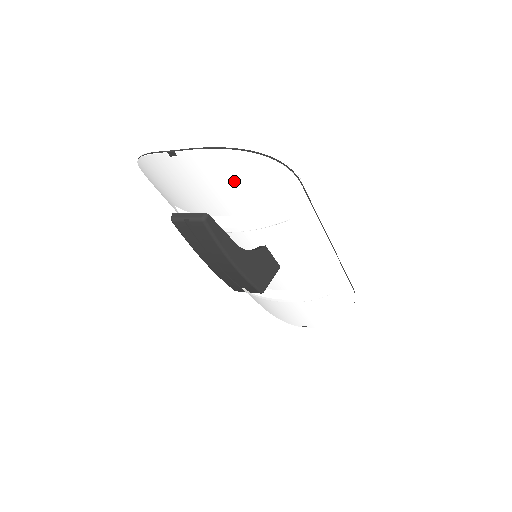
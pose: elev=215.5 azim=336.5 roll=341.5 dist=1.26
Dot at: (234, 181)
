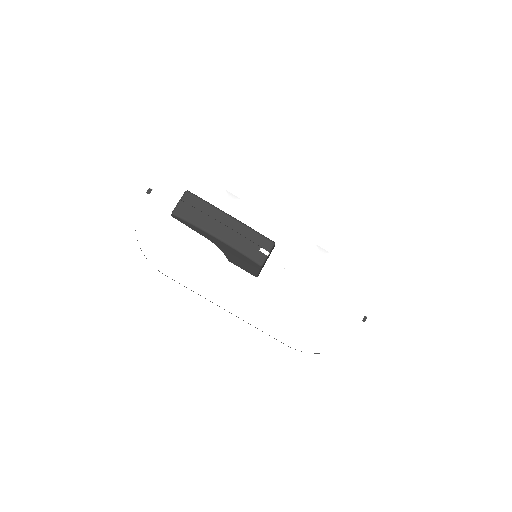
Dot at: (190, 186)
